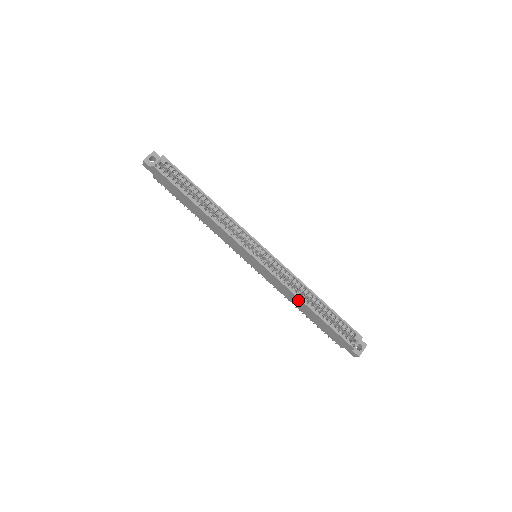
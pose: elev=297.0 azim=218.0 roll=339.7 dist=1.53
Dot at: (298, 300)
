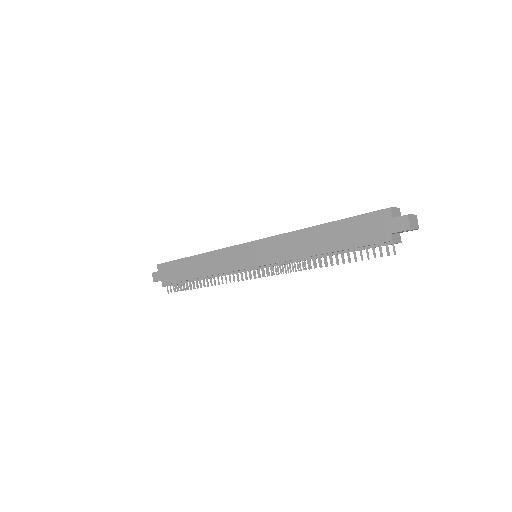
Dot at: (304, 235)
